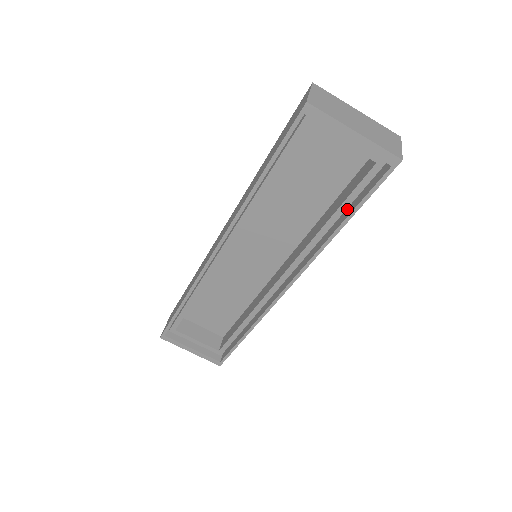
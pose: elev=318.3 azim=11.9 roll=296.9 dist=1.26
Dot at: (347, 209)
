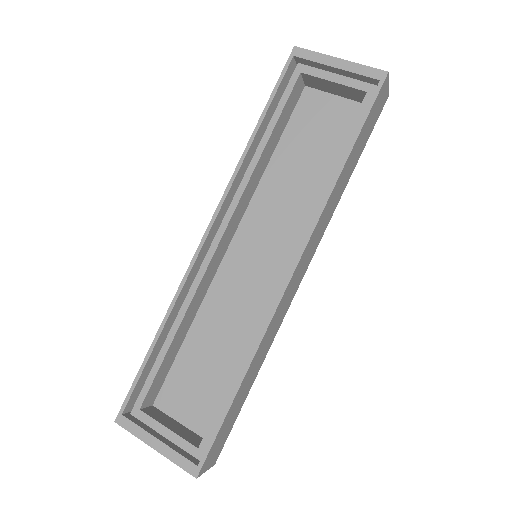
Dot at: occluded
